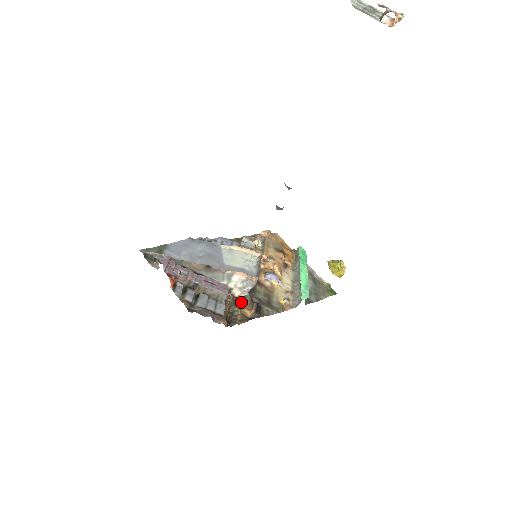
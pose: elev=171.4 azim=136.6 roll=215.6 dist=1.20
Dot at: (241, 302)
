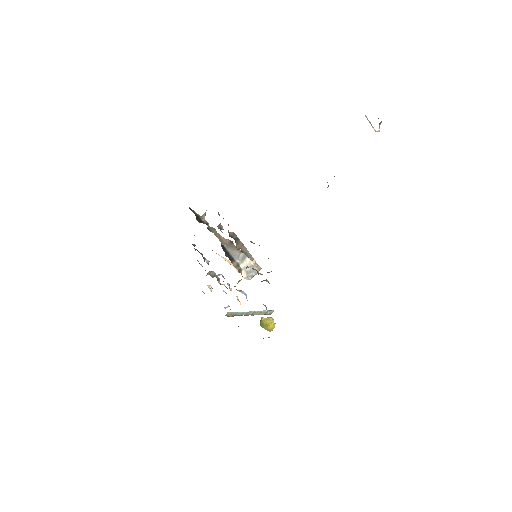
Dot at: occluded
